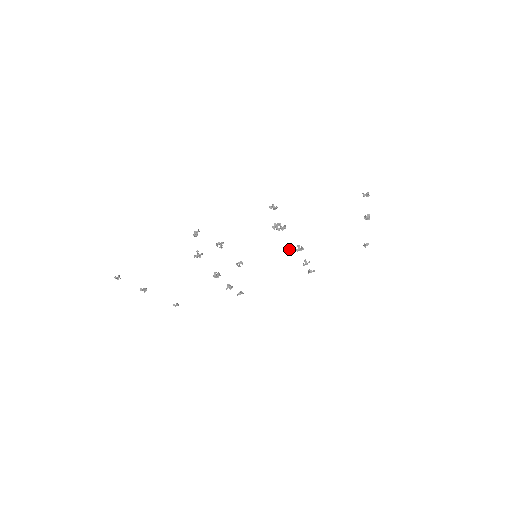
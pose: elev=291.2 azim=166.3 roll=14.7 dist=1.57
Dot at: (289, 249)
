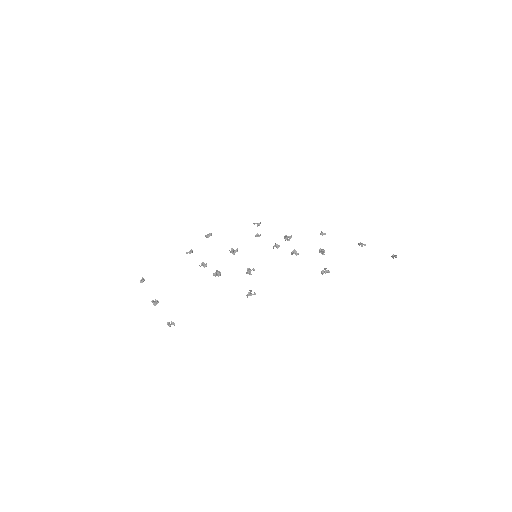
Dot at: (257, 225)
